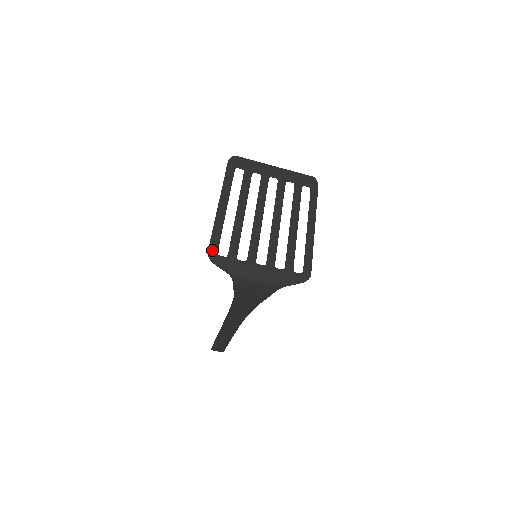
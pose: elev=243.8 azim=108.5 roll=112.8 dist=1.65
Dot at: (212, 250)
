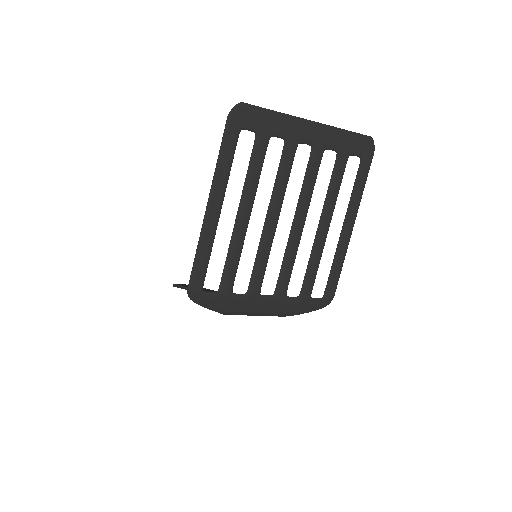
Dot at: (194, 287)
